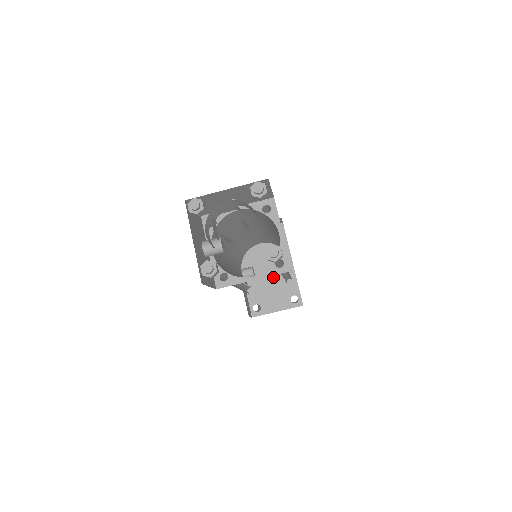
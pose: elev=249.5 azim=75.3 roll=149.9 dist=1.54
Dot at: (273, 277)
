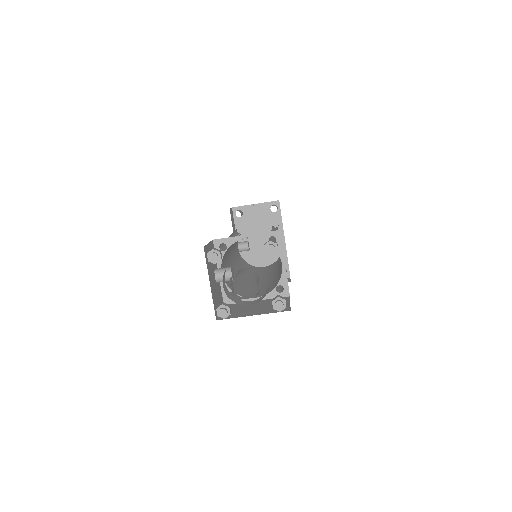
Dot at: occluded
